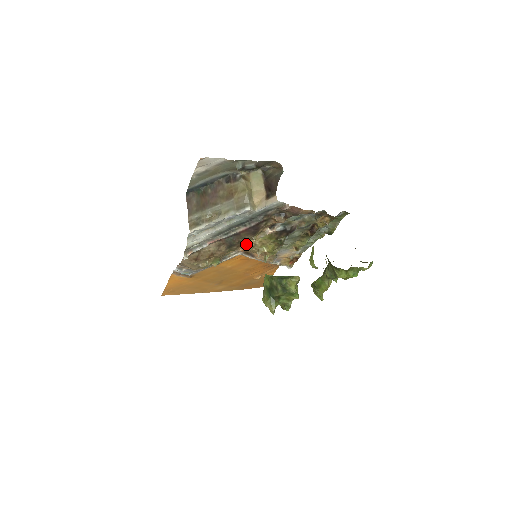
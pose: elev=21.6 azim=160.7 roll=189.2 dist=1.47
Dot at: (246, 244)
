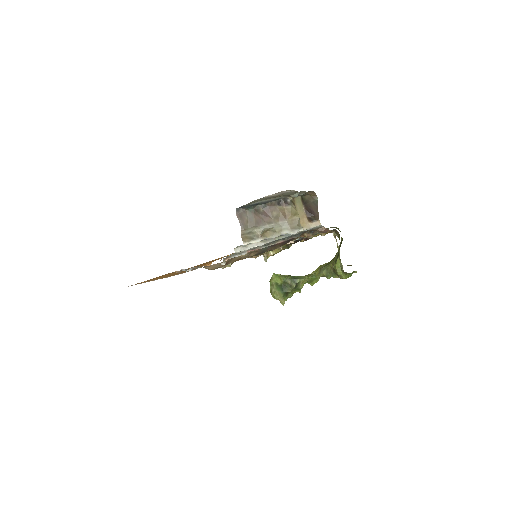
Dot at: occluded
